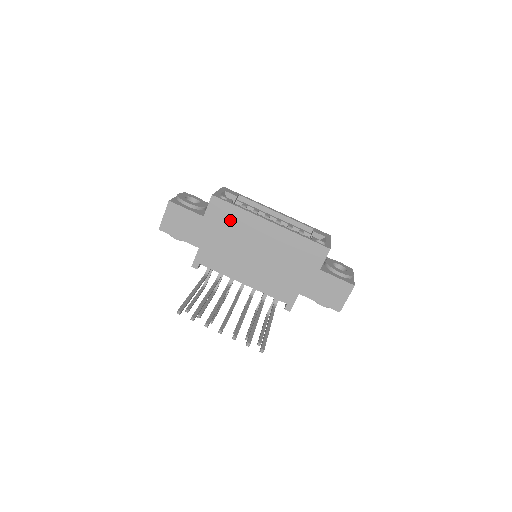
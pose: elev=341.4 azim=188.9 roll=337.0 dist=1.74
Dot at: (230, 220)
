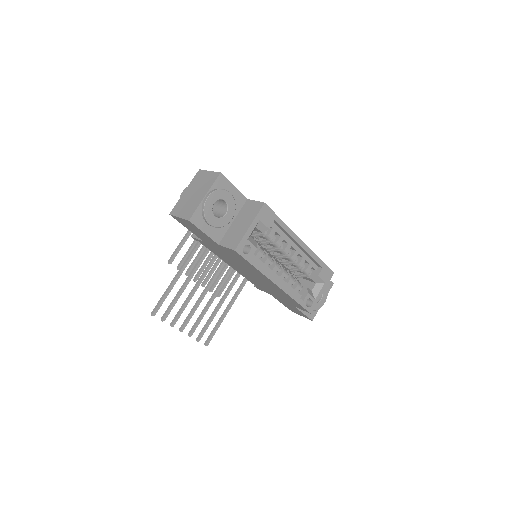
Dot at: (242, 261)
